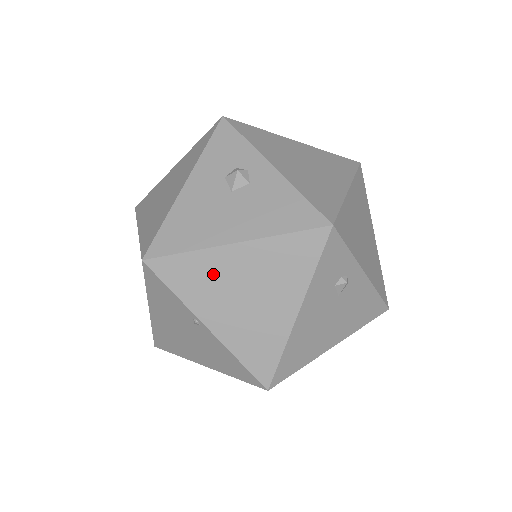
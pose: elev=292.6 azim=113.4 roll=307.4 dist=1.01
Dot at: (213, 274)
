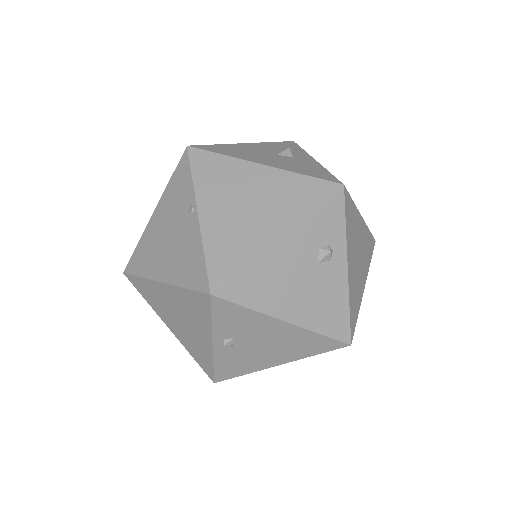
Dot at: (232, 178)
